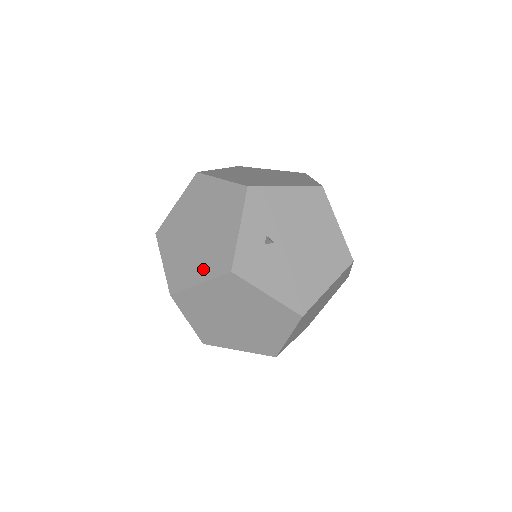
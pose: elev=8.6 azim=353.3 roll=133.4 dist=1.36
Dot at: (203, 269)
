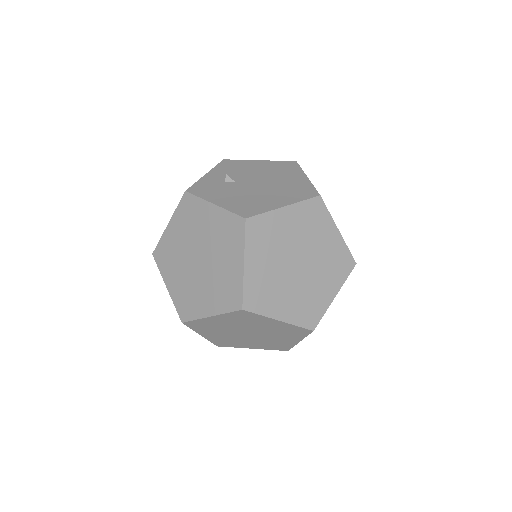
Dot at: occluded
